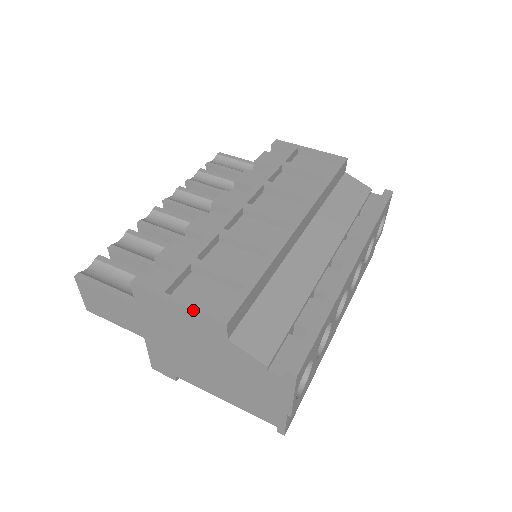
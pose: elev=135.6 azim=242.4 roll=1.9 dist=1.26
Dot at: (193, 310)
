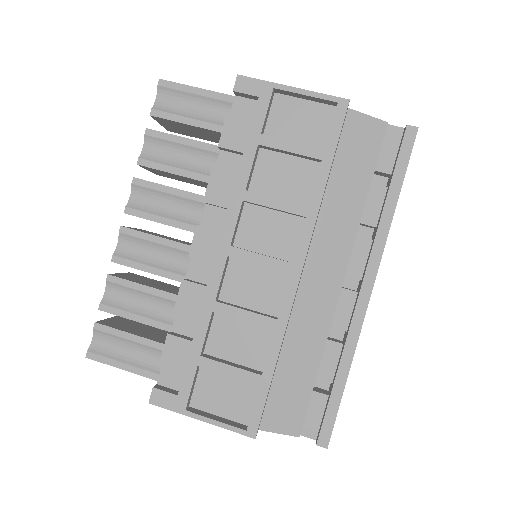
Dot at: occluded
